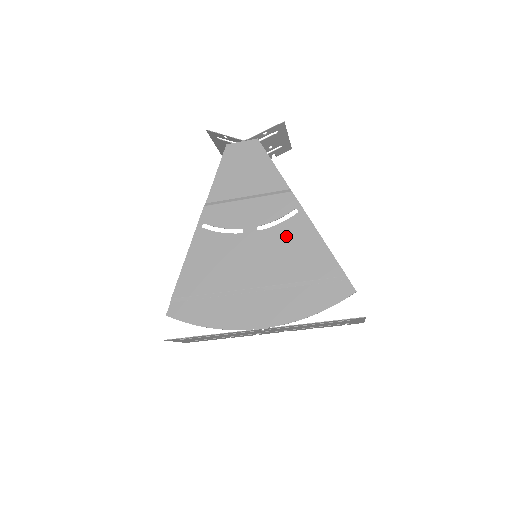
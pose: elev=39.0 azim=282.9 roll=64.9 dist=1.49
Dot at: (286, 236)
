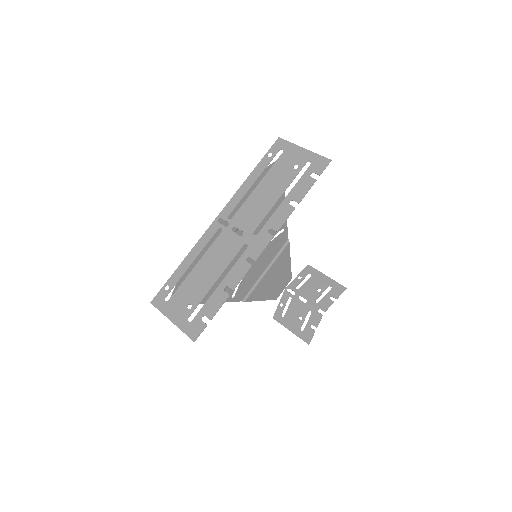
Dot at: (269, 229)
